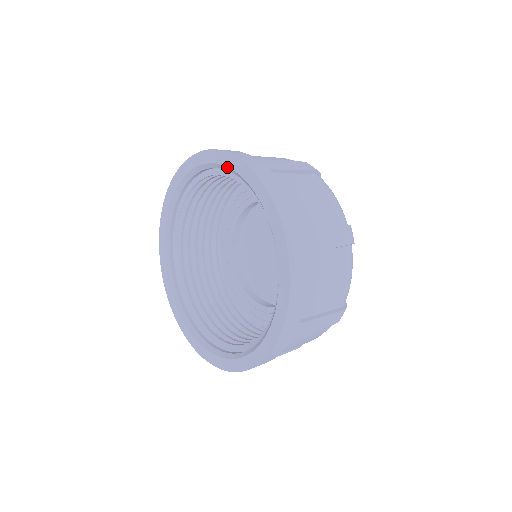
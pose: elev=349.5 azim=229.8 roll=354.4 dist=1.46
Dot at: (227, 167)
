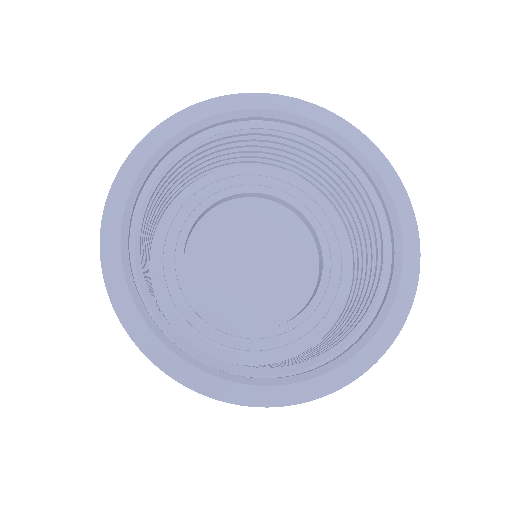
Dot at: (377, 172)
